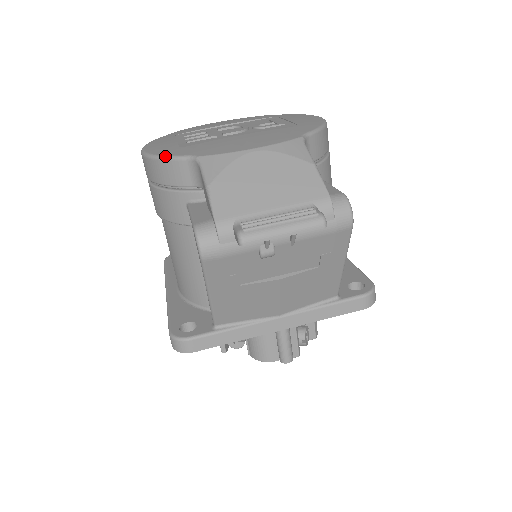
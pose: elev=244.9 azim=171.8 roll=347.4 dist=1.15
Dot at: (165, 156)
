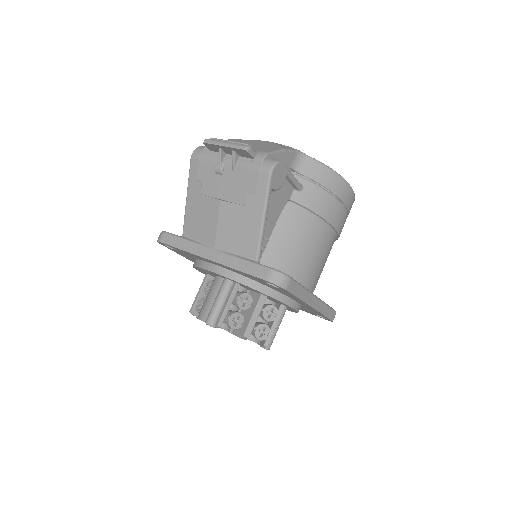
Dot at: occluded
